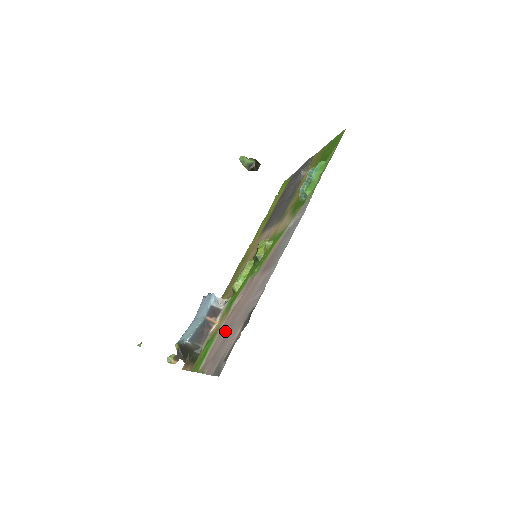
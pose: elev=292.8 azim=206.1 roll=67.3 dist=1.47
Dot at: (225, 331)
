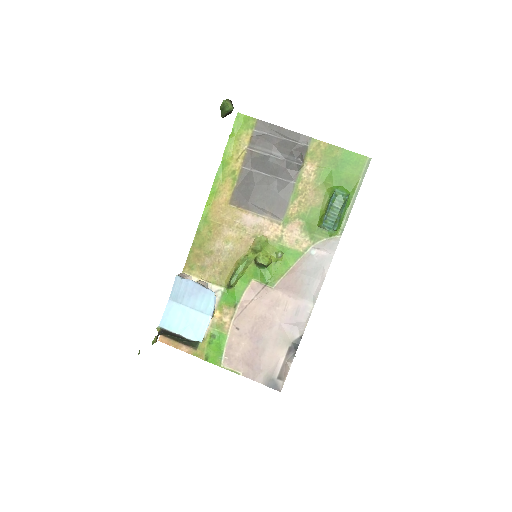
Dot at: (248, 337)
